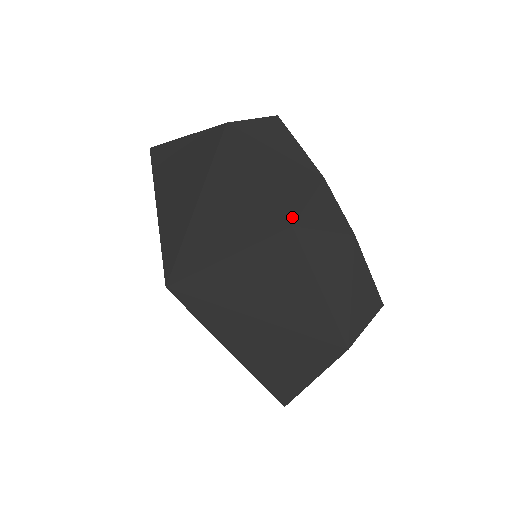
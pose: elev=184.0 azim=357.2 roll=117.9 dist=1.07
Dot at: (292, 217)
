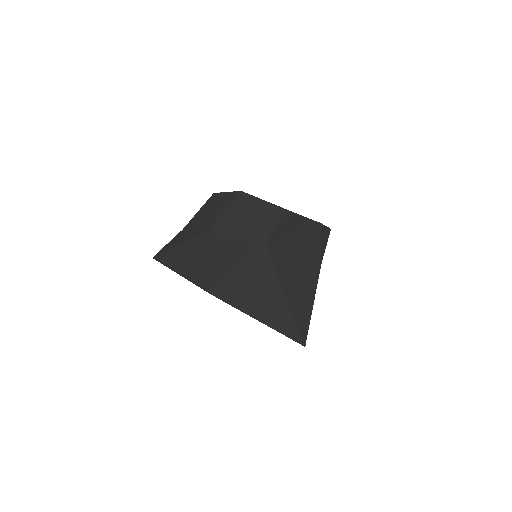
Dot at: (320, 260)
